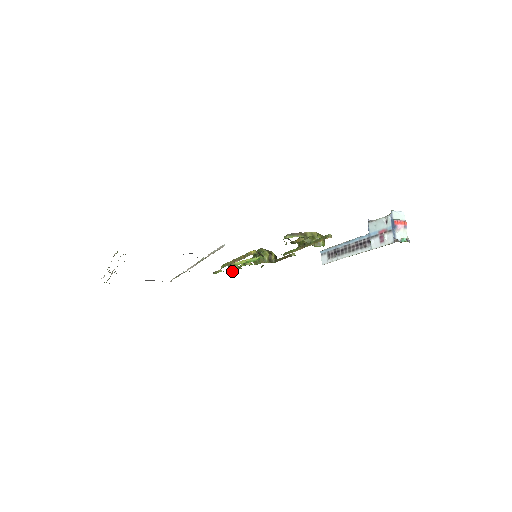
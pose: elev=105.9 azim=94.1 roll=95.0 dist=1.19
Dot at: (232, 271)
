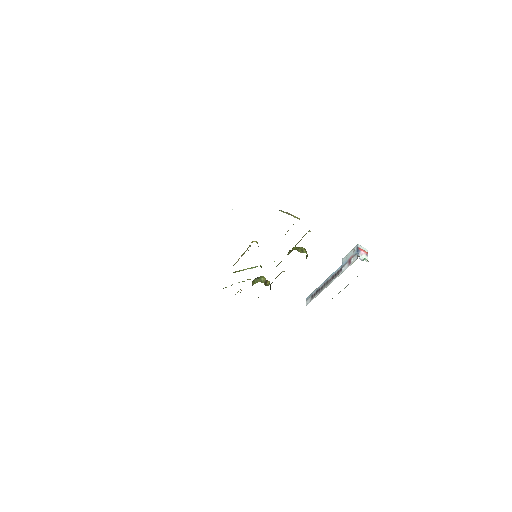
Dot at: occluded
